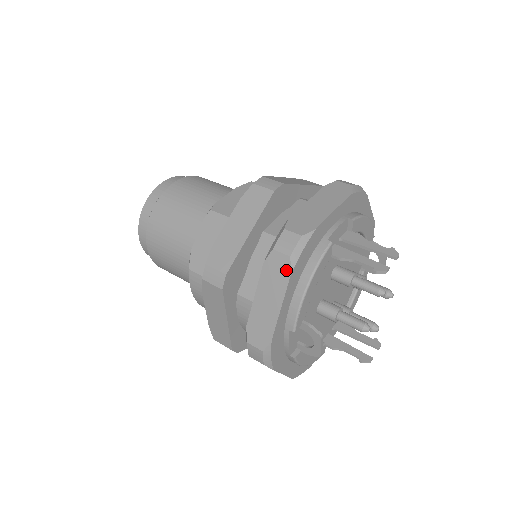
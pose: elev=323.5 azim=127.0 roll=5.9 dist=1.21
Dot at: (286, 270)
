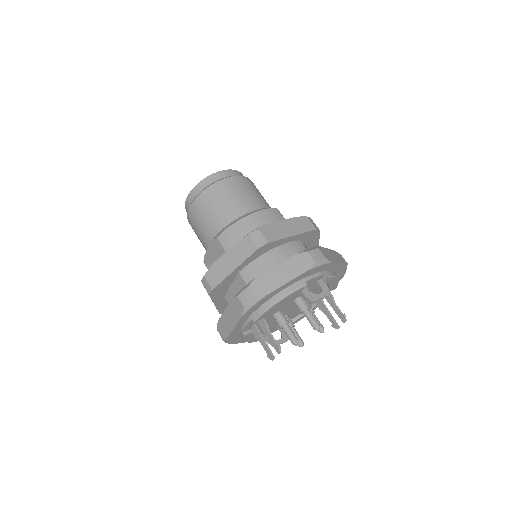
Dot at: occluded
